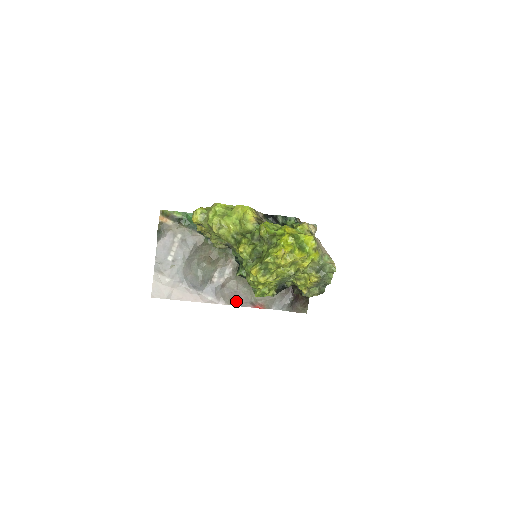
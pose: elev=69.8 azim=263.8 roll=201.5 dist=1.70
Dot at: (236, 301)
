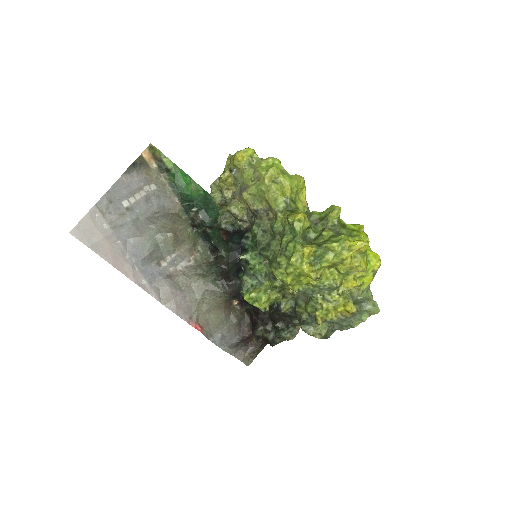
Dot at: (175, 304)
